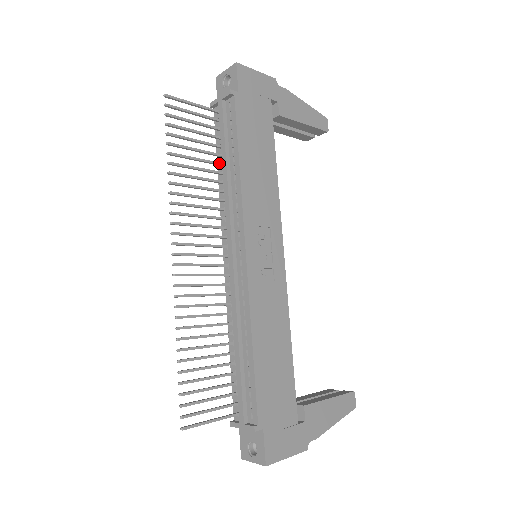
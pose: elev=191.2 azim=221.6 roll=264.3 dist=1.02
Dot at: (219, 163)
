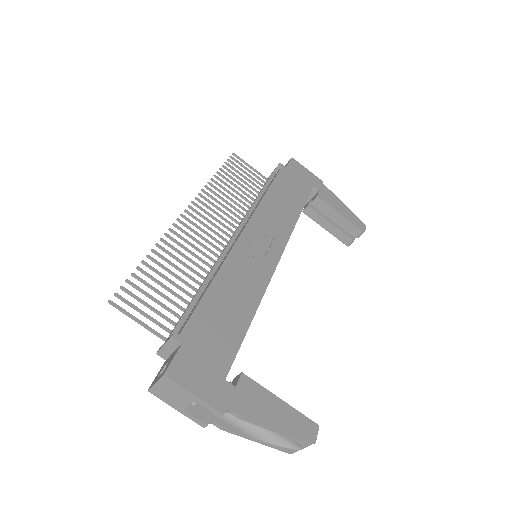
Dot at: occluded
